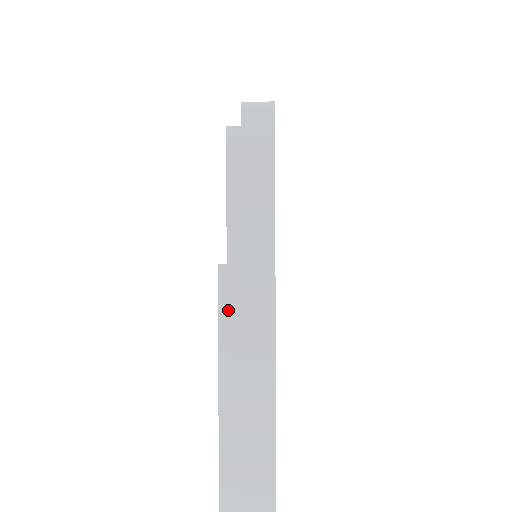
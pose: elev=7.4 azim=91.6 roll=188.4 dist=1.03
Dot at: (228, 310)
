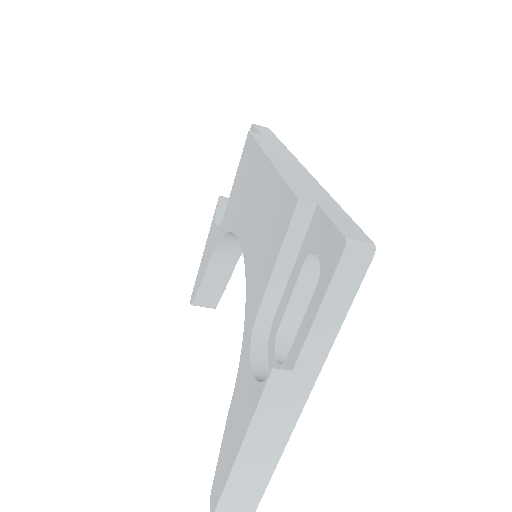
Dot at: (268, 400)
